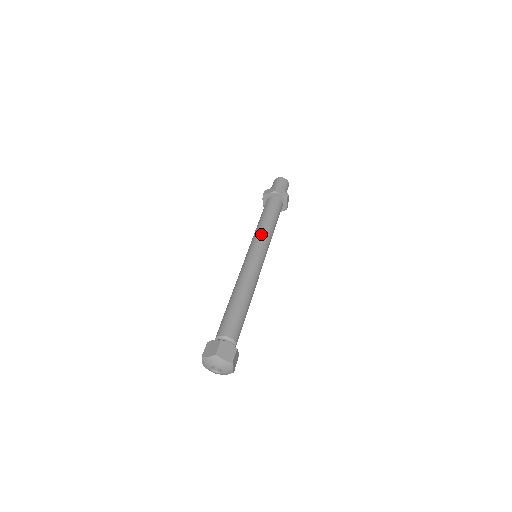
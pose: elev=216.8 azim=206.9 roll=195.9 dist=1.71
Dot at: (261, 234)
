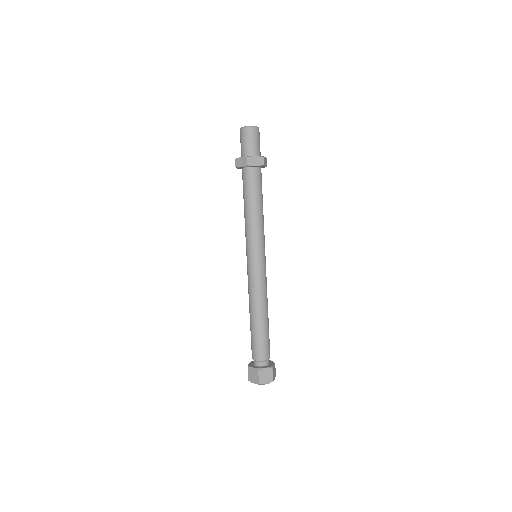
Dot at: (262, 234)
